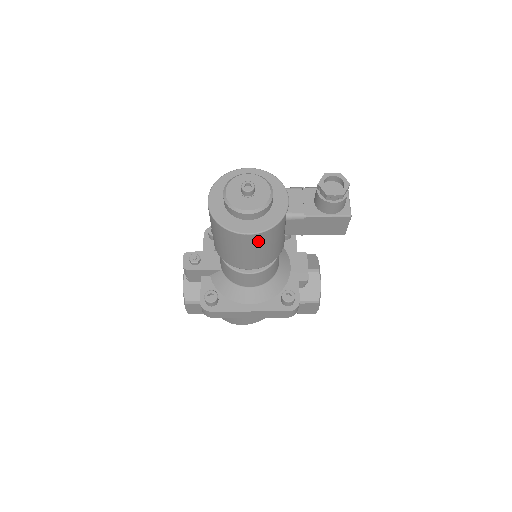
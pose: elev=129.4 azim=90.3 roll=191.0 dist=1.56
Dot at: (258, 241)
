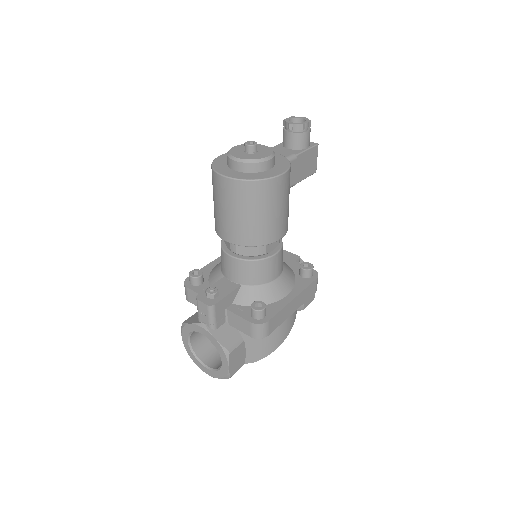
Dot at: (287, 184)
